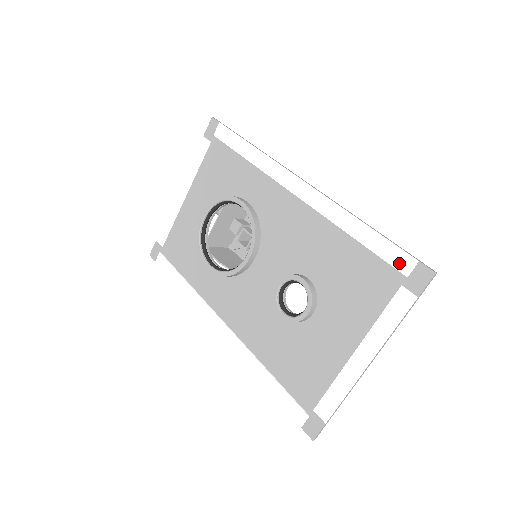
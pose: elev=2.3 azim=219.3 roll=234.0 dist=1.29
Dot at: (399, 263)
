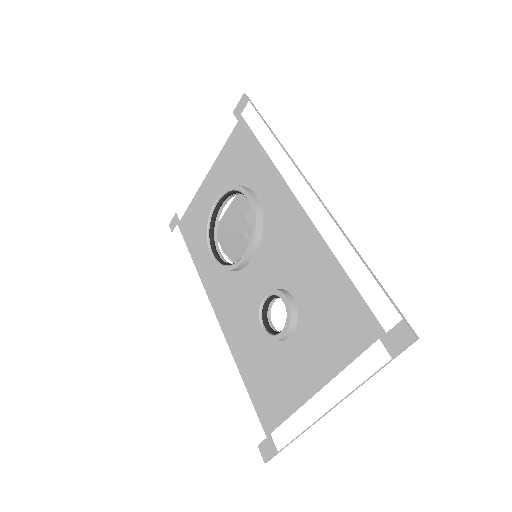
Dot at: (382, 314)
